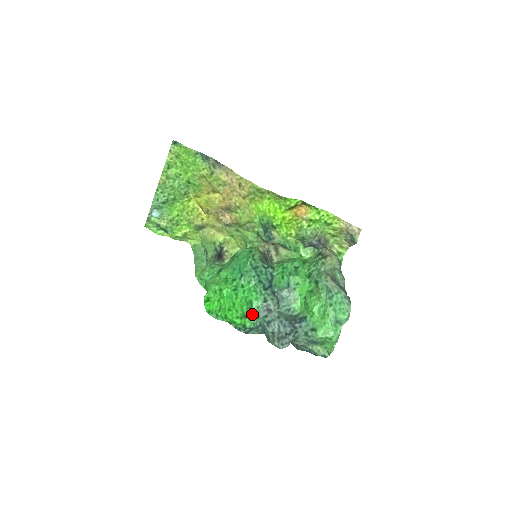
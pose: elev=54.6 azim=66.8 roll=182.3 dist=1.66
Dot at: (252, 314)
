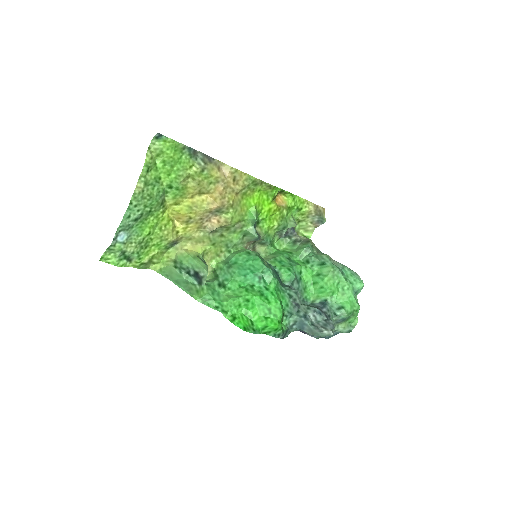
Dot at: (284, 315)
